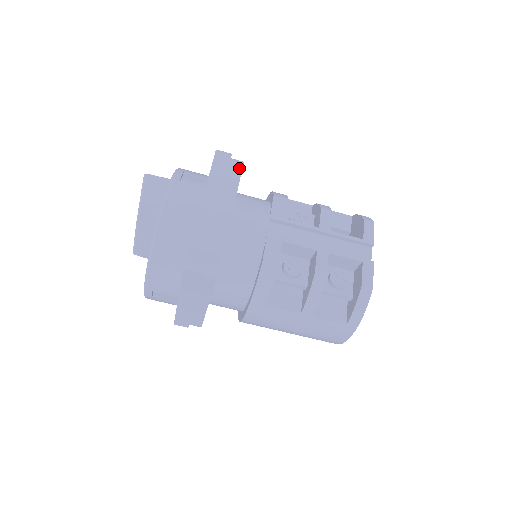
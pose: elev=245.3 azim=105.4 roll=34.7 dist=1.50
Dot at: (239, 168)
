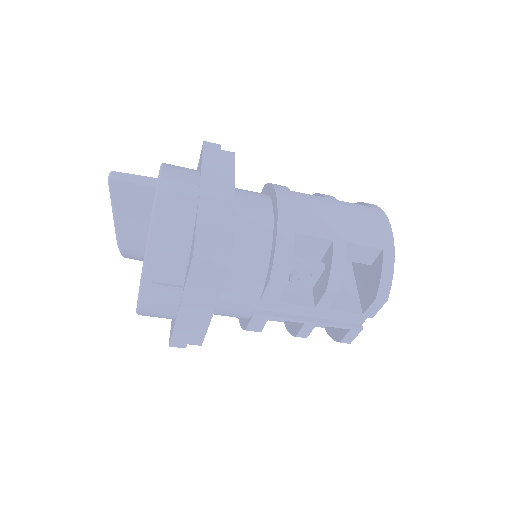
Dot at: (224, 272)
